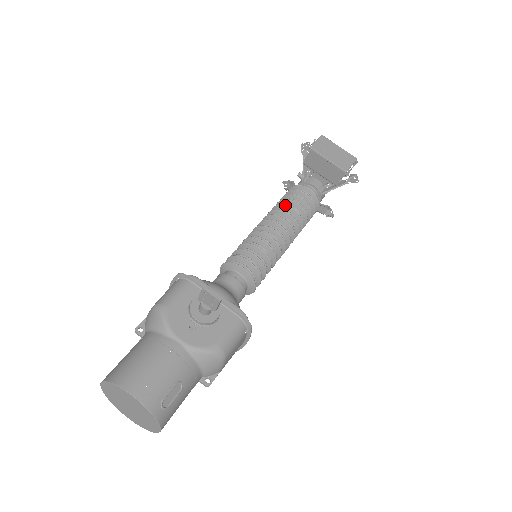
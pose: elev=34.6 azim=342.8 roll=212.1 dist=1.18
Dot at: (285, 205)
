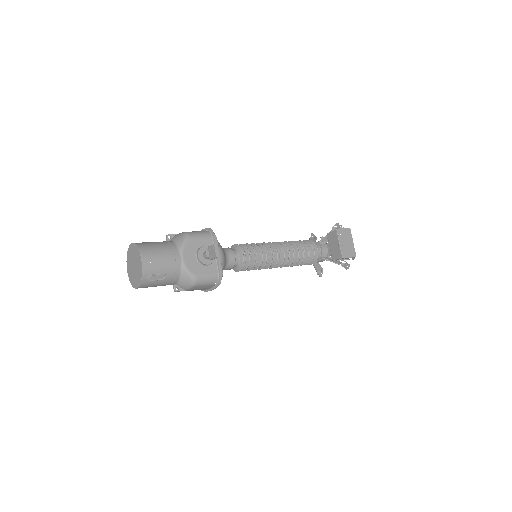
Dot at: (296, 245)
